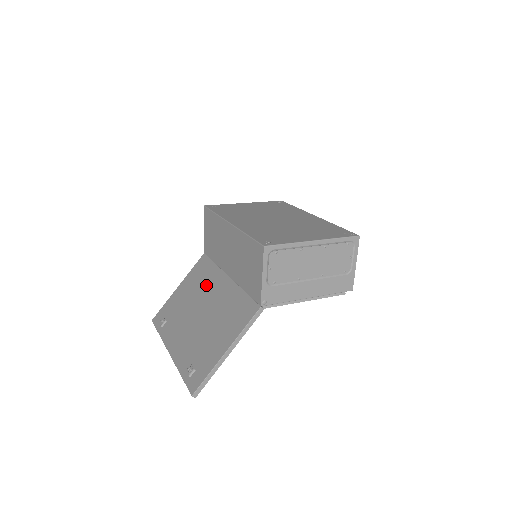
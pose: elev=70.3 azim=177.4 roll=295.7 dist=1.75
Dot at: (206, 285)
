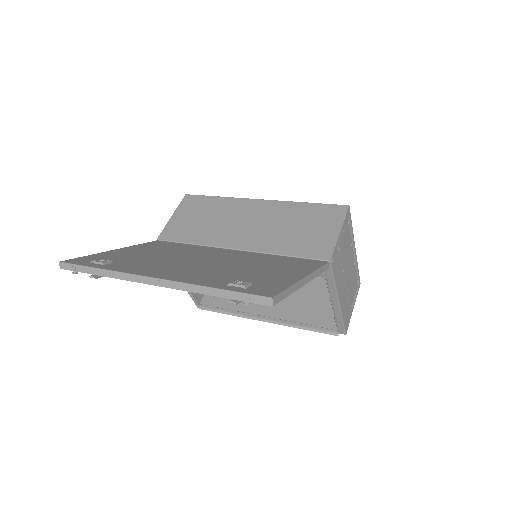
Dot at: (192, 251)
